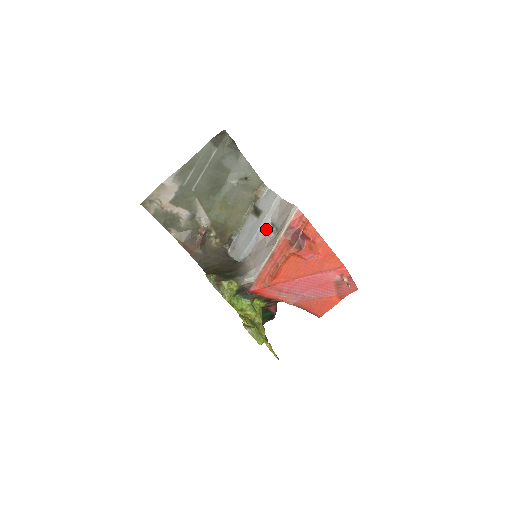
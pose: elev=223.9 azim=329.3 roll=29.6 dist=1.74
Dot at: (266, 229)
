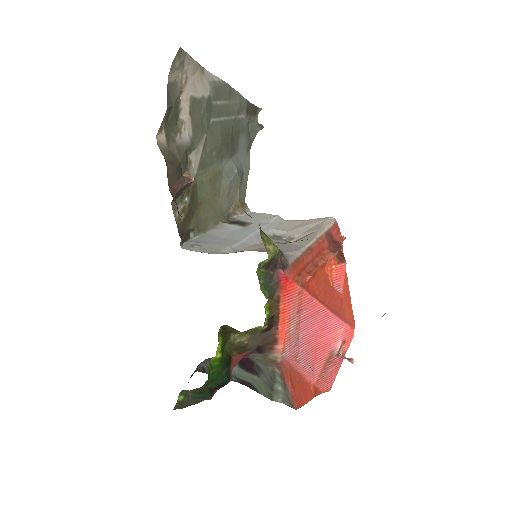
Dot at: occluded
